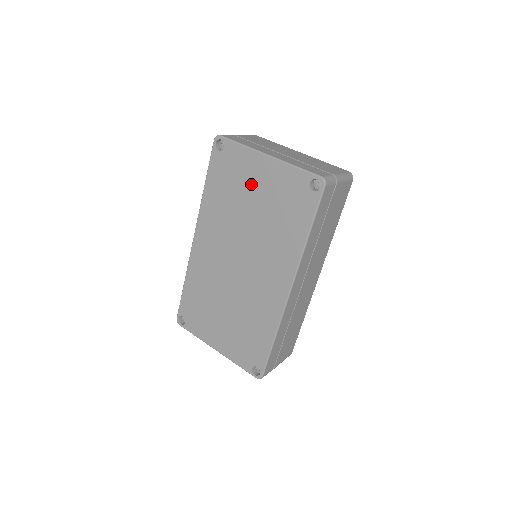
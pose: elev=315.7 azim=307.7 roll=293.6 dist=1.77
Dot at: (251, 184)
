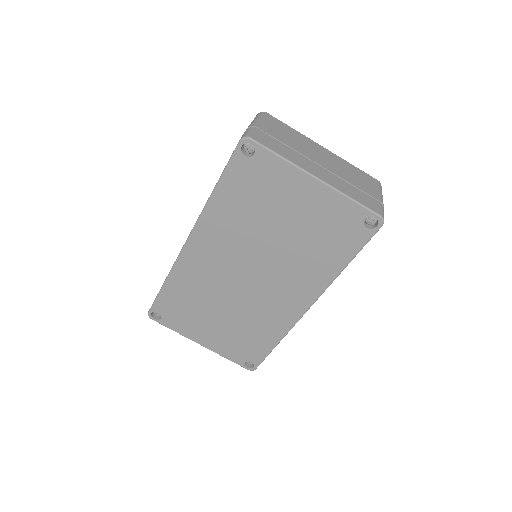
Dot at: (286, 204)
